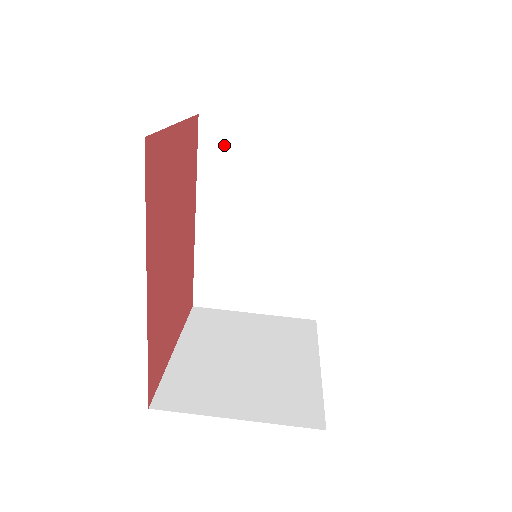
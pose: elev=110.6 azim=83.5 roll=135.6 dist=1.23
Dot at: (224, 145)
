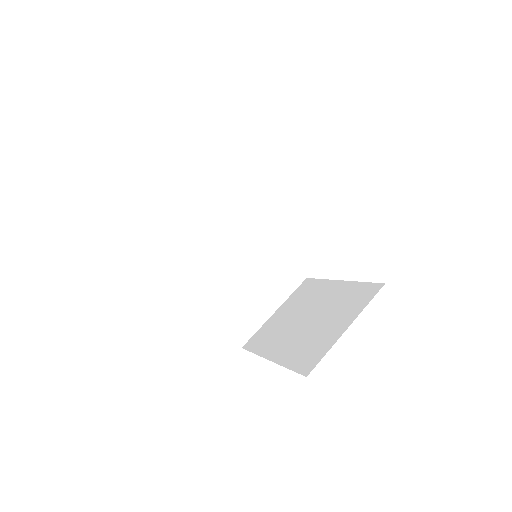
Dot at: (167, 234)
